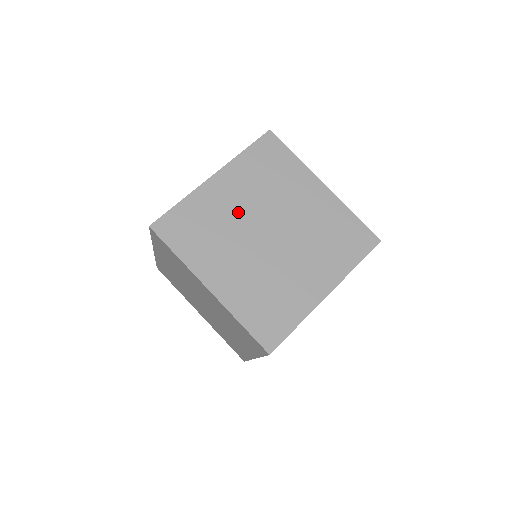
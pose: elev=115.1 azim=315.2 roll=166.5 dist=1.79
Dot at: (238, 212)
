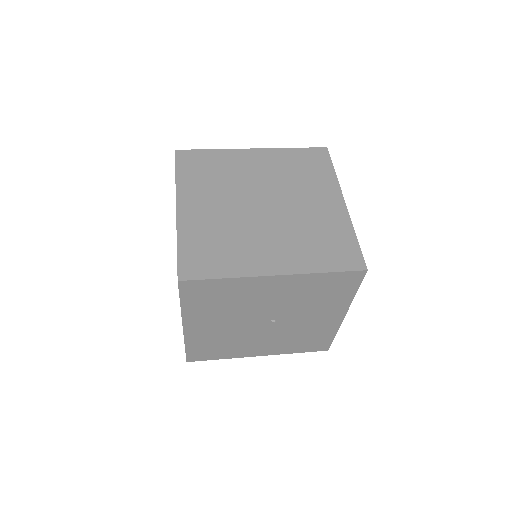
Dot at: (250, 178)
